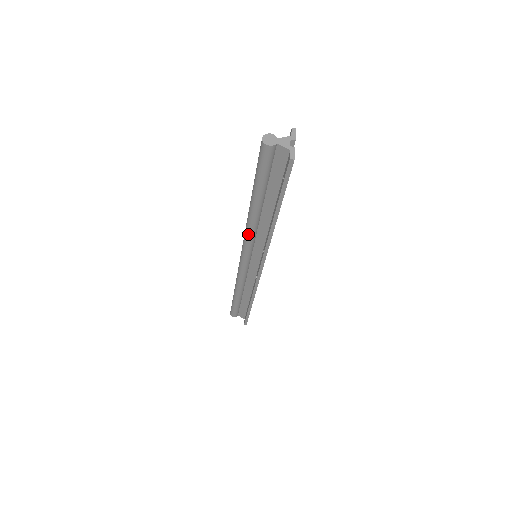
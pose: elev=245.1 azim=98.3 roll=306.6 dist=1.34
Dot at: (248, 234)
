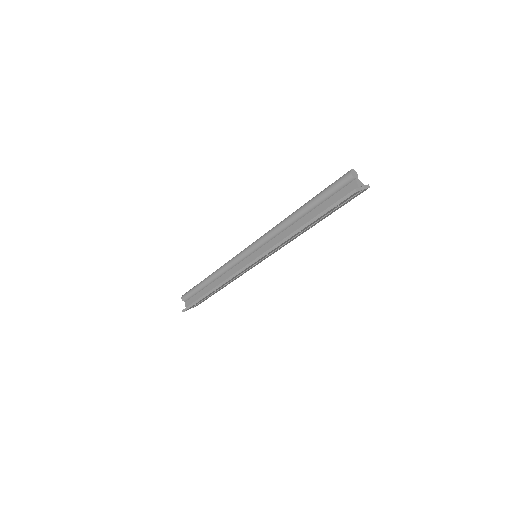
Dot at: (273, 230)
